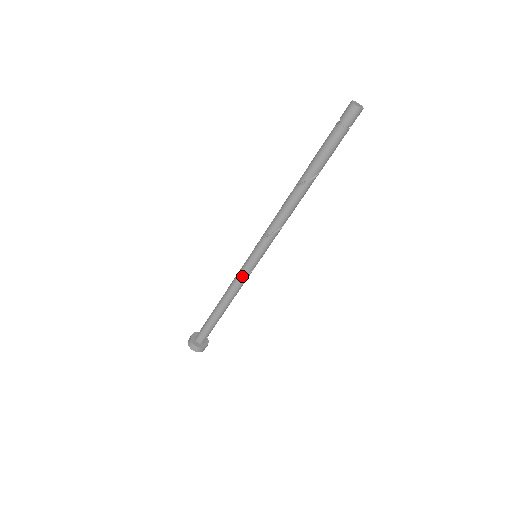
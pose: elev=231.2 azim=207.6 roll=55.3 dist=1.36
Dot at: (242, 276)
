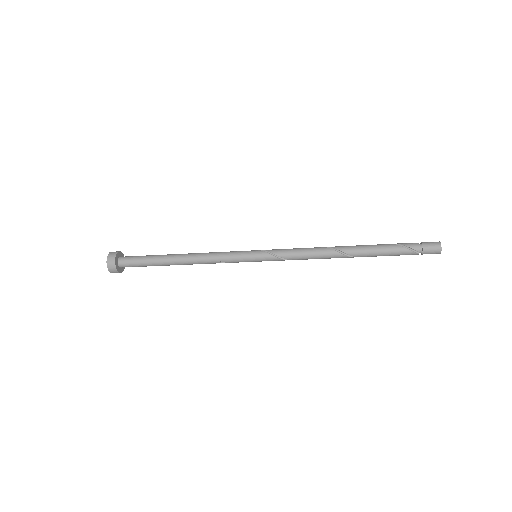
Dot at: occluded
